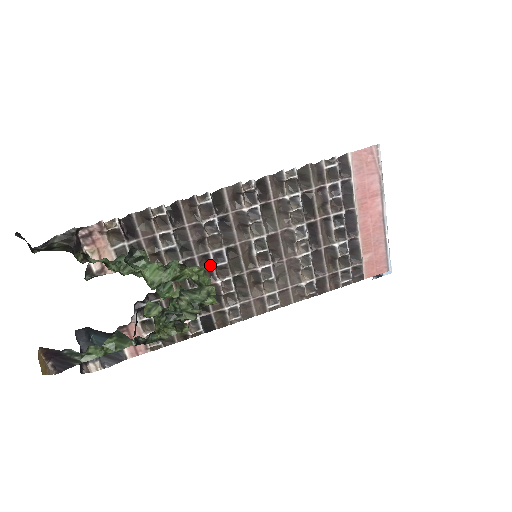
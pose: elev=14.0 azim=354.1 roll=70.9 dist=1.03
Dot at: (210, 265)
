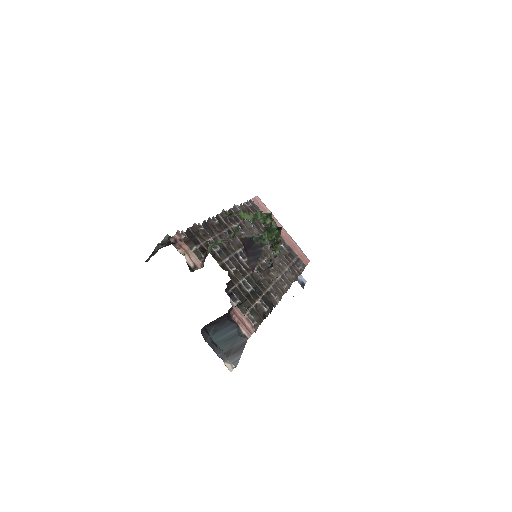
Dot at: (242, 262)
